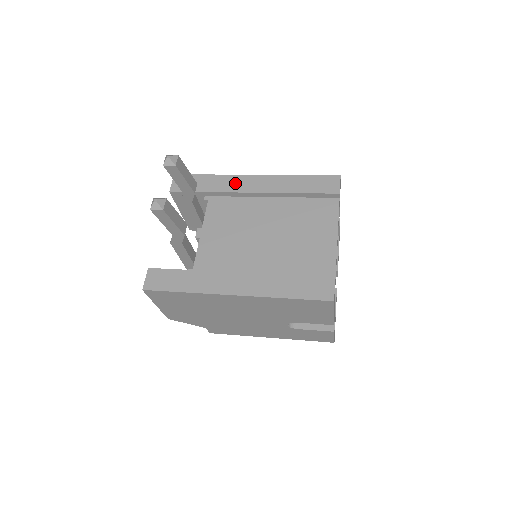
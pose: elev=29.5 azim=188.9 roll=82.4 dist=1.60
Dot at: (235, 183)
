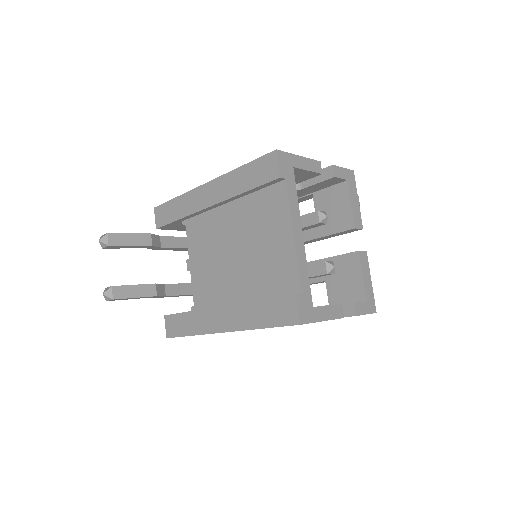
Dot at: (195, 200)
